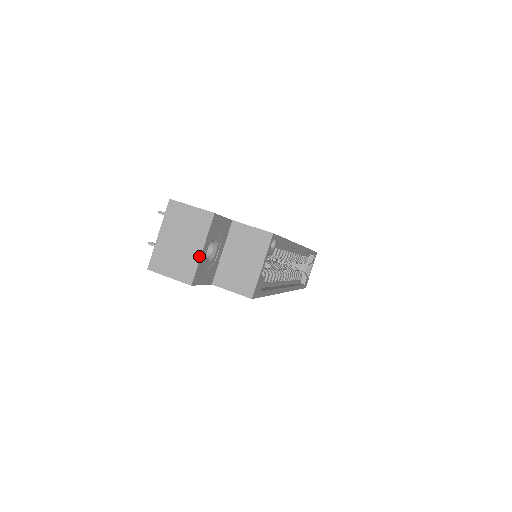
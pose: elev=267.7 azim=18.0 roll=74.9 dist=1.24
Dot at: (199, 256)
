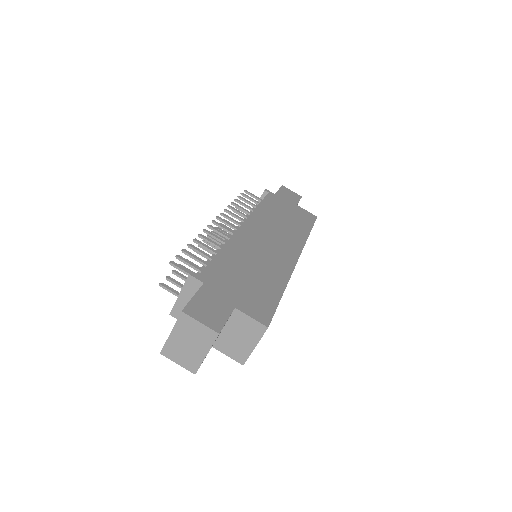
Dot at: (203, 358)
